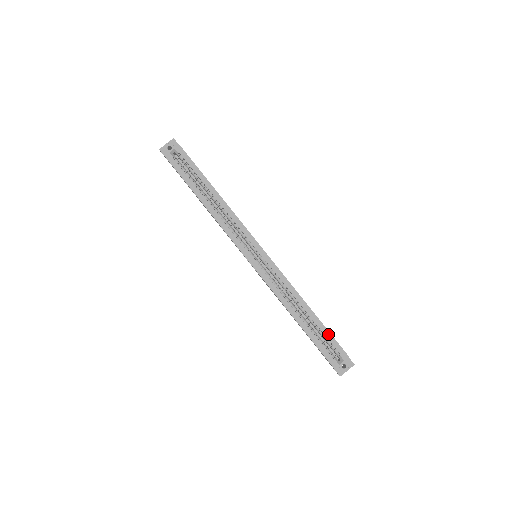
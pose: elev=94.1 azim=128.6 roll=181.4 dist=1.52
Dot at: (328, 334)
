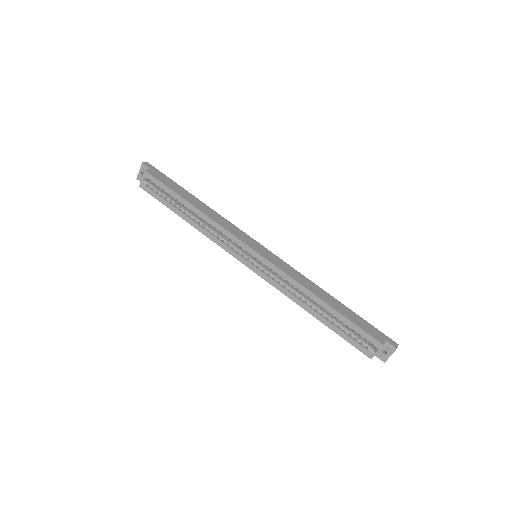
Dot at: (351, 324)
